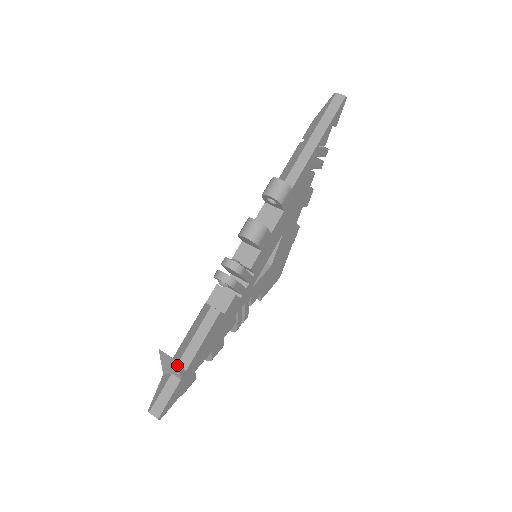
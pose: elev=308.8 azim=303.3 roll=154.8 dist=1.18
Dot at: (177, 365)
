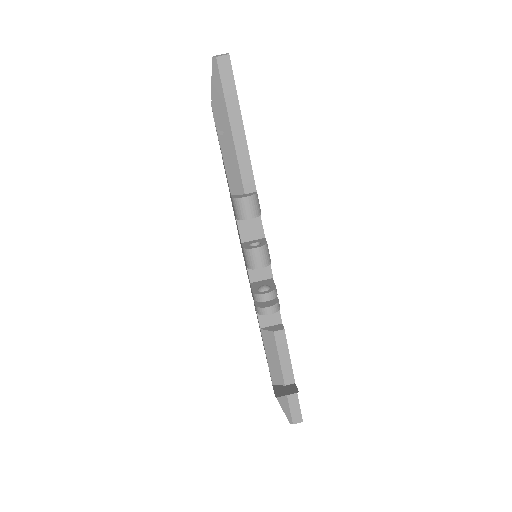
Dot at: (296, 392)
